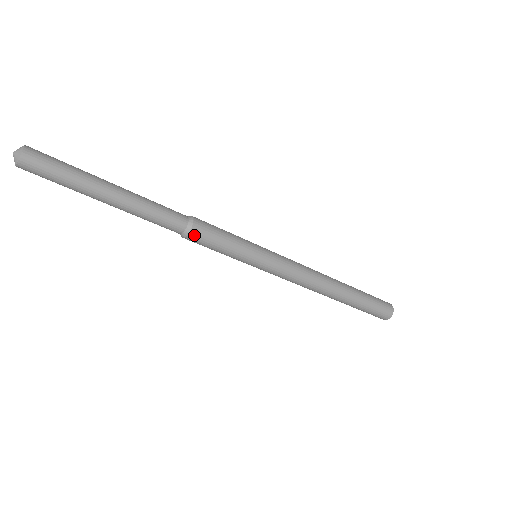
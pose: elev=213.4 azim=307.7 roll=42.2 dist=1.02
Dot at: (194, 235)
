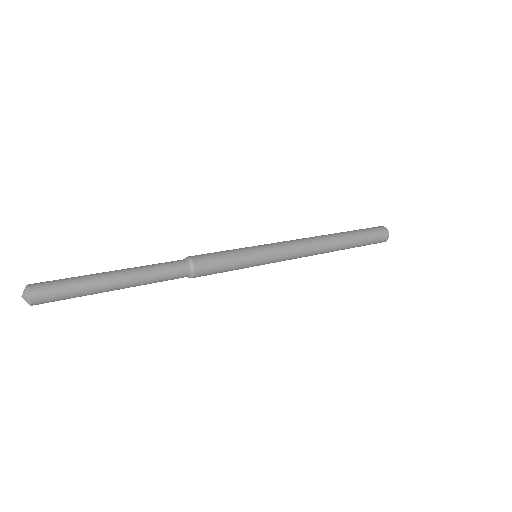
Dot at: occluded
